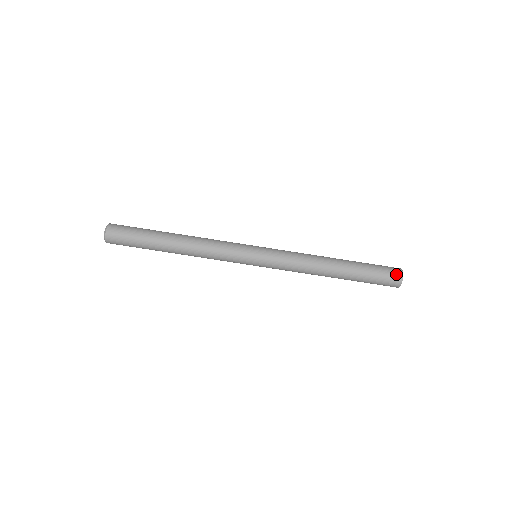
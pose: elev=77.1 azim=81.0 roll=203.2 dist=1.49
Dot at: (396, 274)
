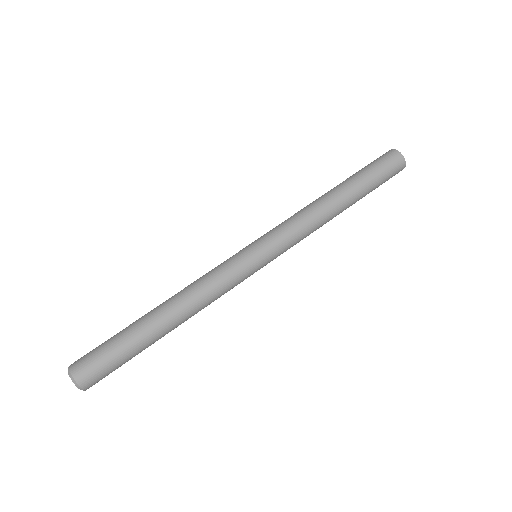
Dot at: (390, 154)
